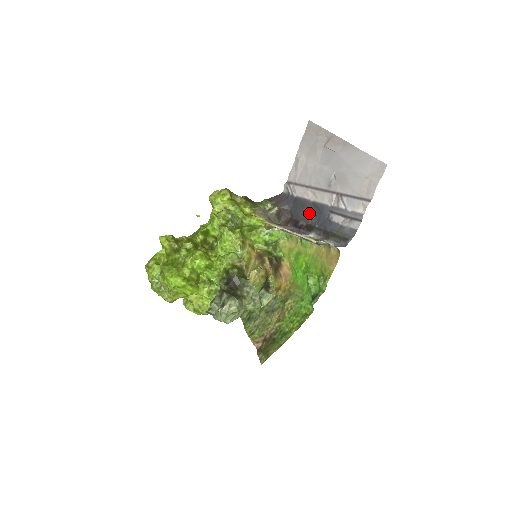
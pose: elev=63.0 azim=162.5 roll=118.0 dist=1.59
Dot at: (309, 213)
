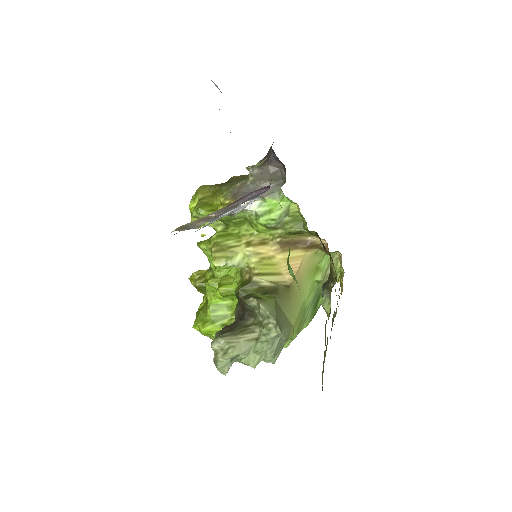
Dot at: occluded
